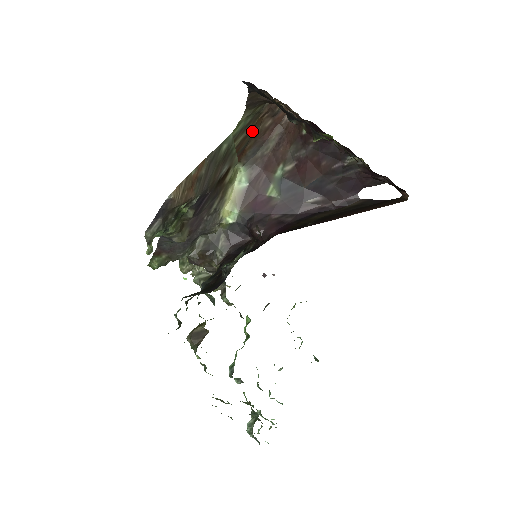
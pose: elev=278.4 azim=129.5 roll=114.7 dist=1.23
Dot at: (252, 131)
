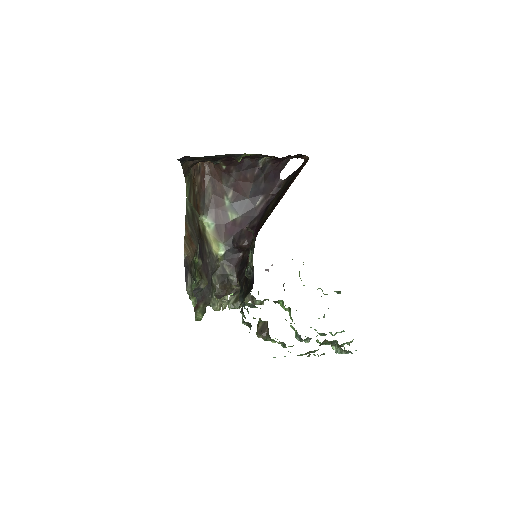
Dot at: (194, 190)
